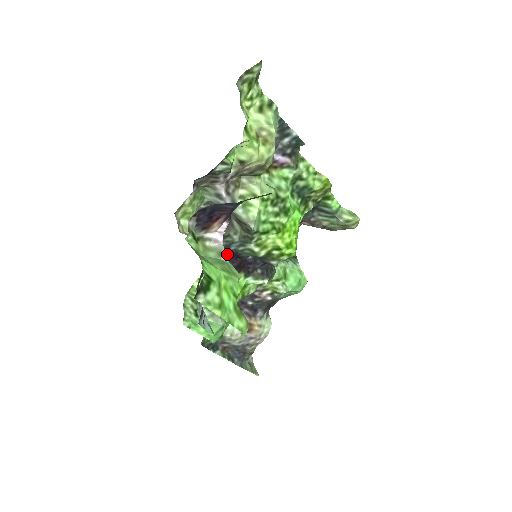
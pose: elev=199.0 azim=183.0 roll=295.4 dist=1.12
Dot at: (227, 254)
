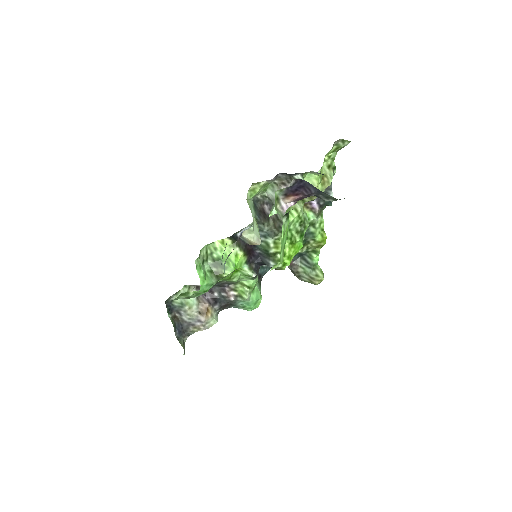
Dot at: occluded
